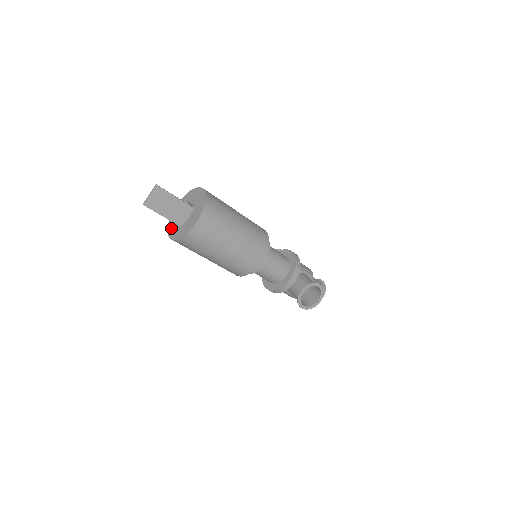
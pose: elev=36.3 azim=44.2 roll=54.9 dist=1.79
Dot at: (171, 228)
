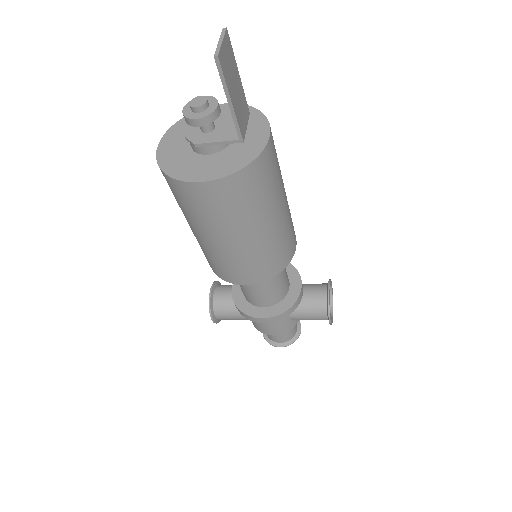
Dot at: (187, 171)
